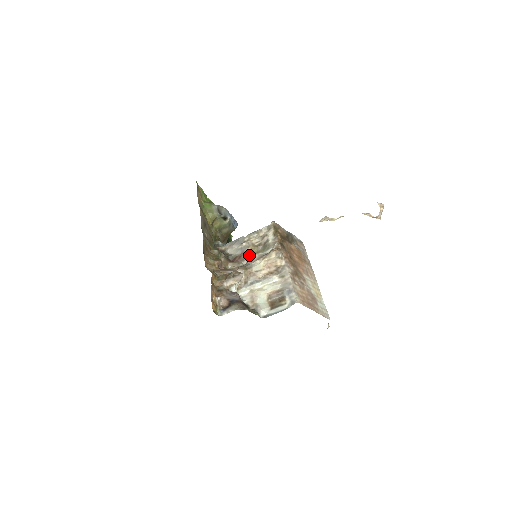
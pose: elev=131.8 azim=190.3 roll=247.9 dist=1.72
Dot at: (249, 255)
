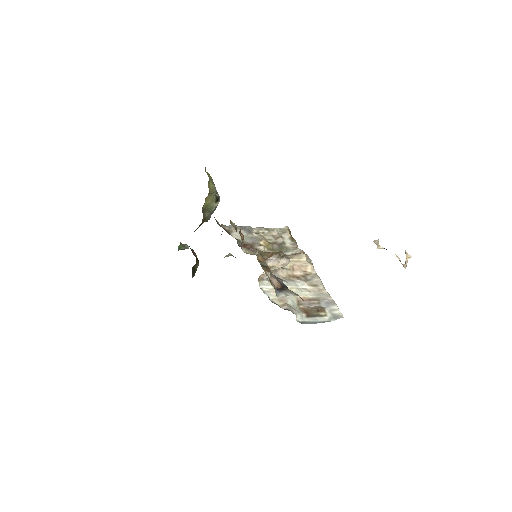
Dot at: (264, 248)
